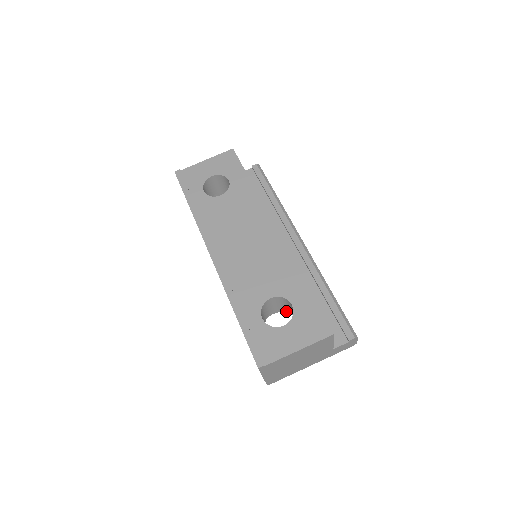
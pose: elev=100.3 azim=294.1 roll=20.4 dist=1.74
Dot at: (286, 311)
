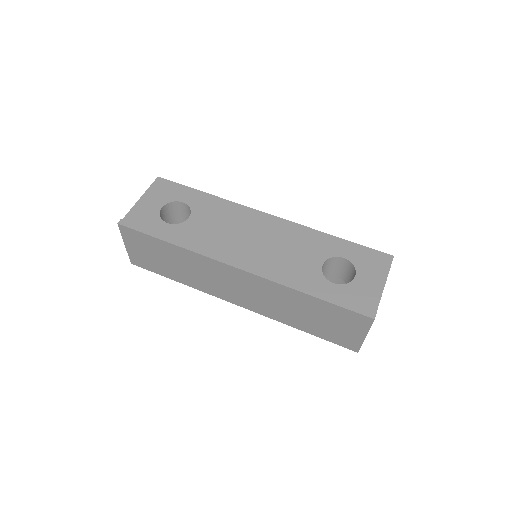
Dot at: occluded
